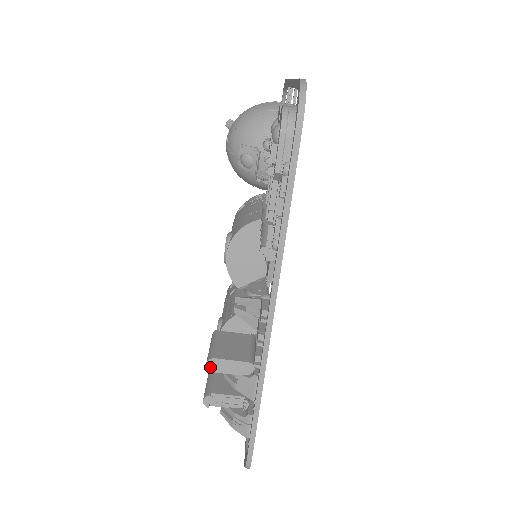
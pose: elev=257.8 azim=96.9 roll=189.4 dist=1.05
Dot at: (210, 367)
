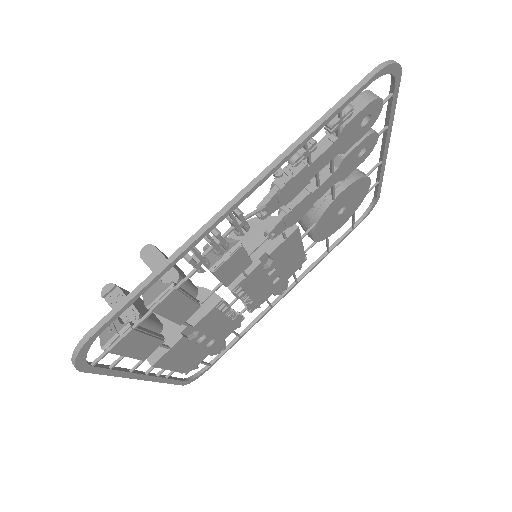
Dot at: (144, 252)
